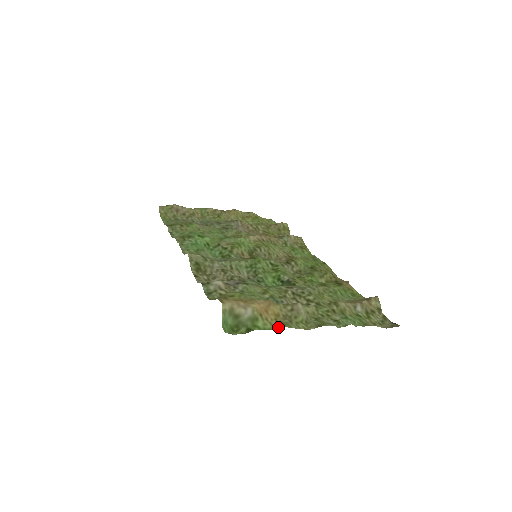
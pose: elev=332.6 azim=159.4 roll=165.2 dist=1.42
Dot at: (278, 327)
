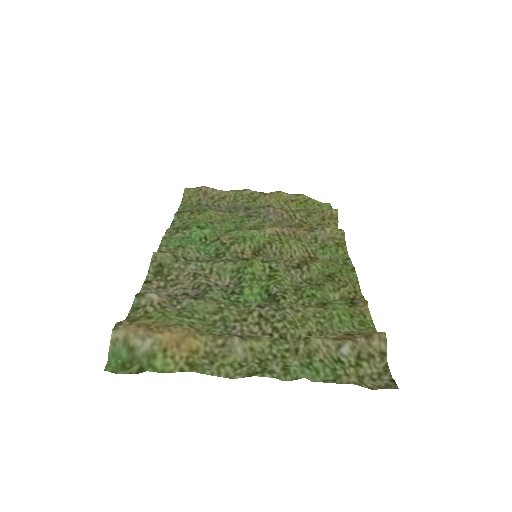
Dot at: (182, 371)
